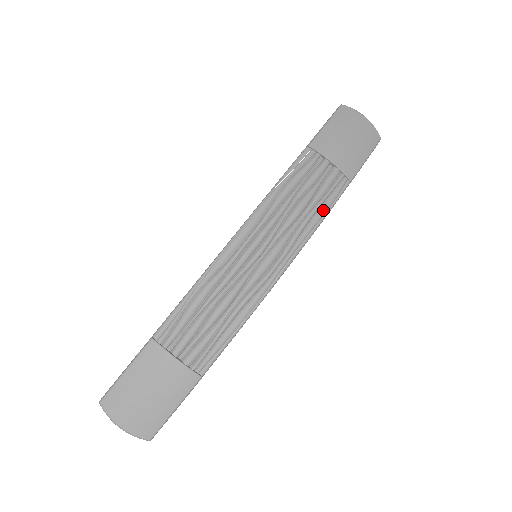
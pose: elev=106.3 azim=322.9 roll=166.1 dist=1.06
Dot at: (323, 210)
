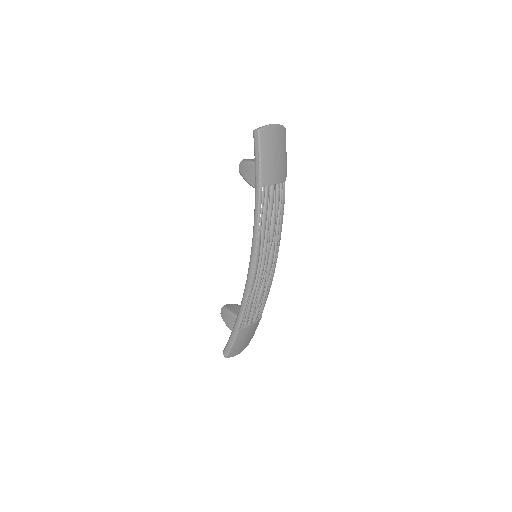
Dot at: (282, 213)
